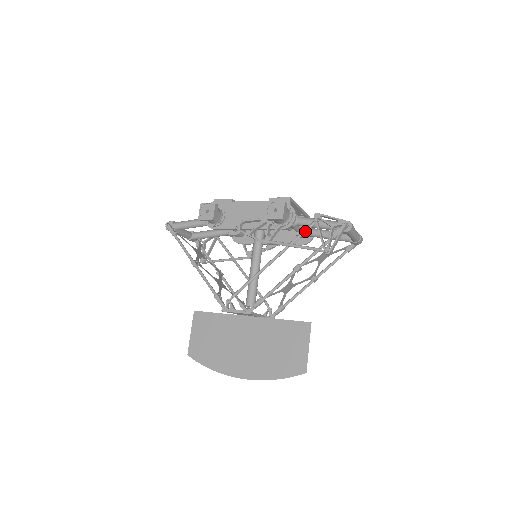
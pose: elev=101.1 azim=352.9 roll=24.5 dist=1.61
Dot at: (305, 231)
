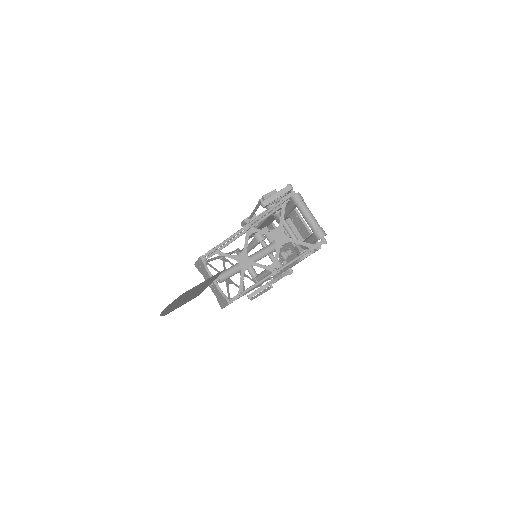
Dot at: (275, 209)
